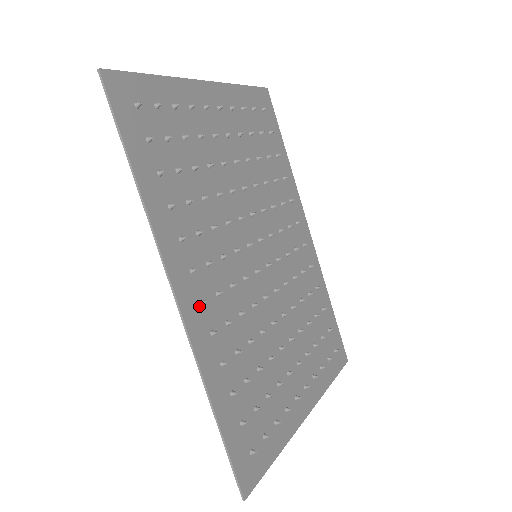
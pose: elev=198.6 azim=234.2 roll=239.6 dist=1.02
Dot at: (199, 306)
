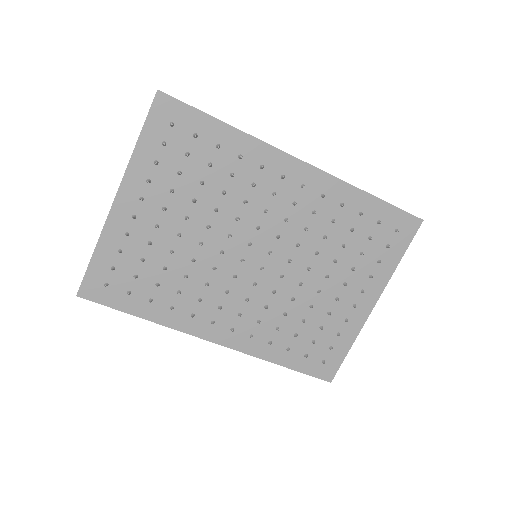
Dot at: (232, 333)
